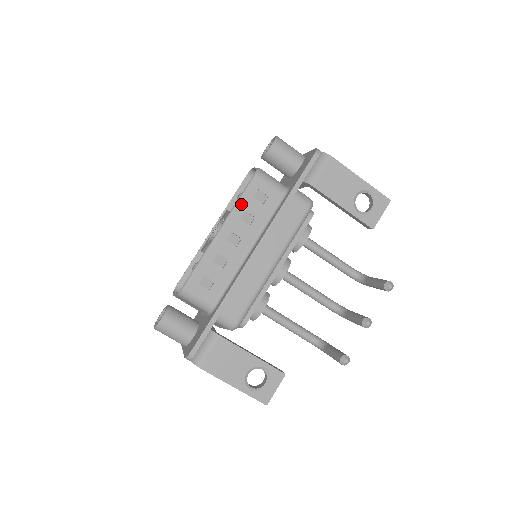
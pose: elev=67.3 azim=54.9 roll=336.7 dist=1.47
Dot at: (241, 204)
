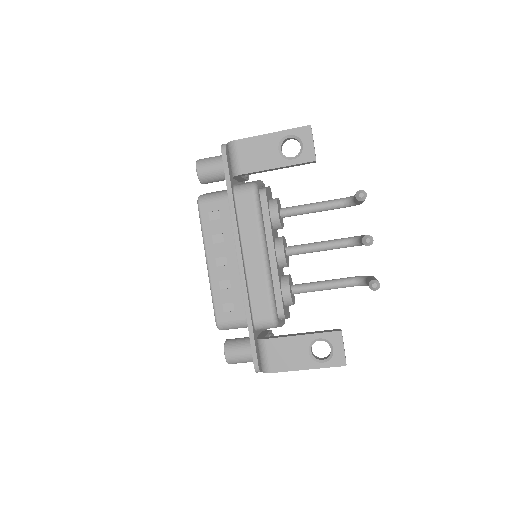
Dot at: (205, 233)
